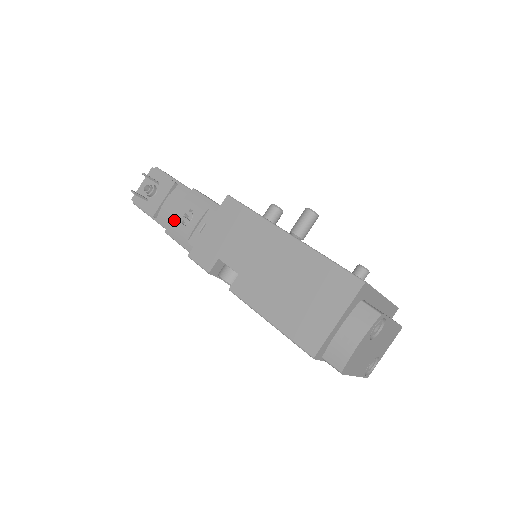
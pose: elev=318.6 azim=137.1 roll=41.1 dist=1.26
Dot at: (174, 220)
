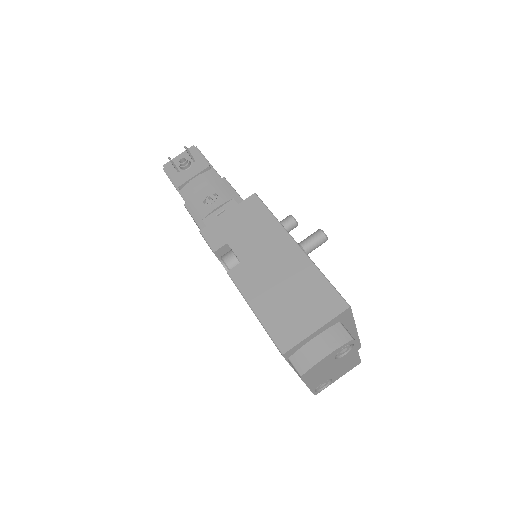
Dot at: (197, 197)
